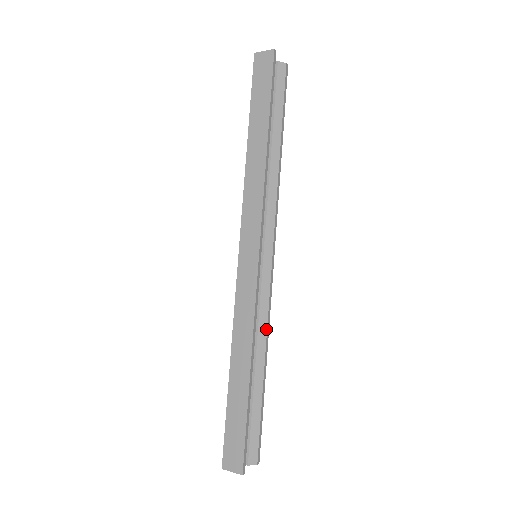
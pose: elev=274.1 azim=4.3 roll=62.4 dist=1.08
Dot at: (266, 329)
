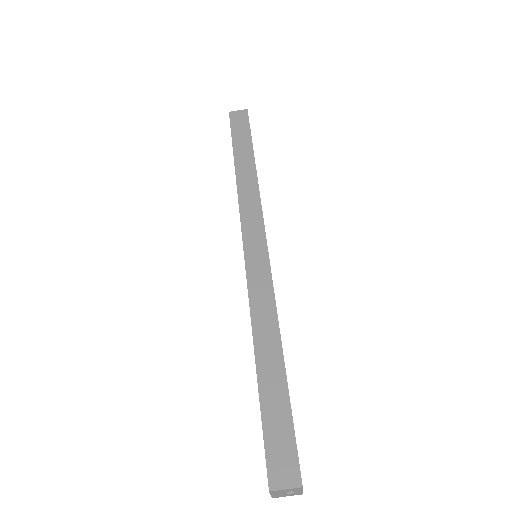
Dot at: occluded
